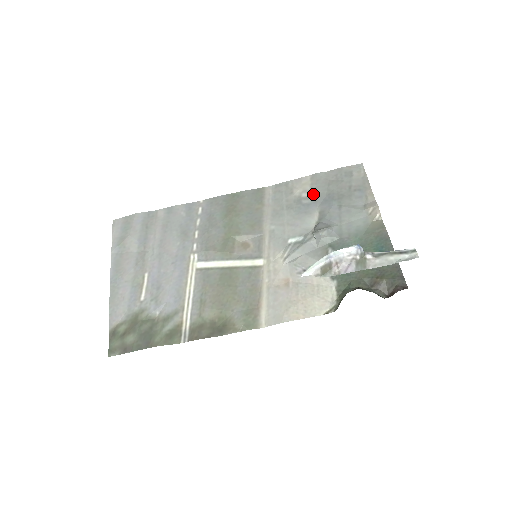
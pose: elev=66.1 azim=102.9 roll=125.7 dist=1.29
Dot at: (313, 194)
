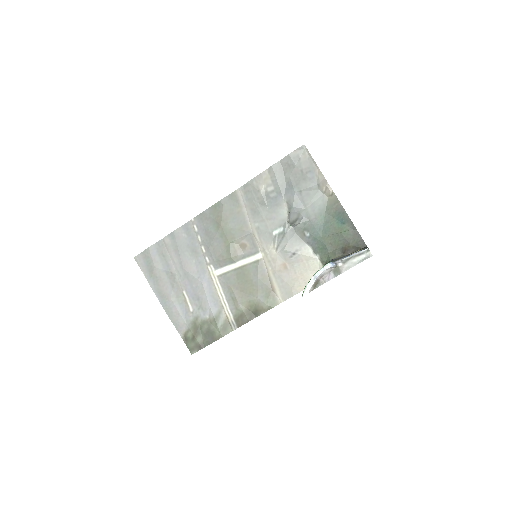
Dot at: (276, 187)
